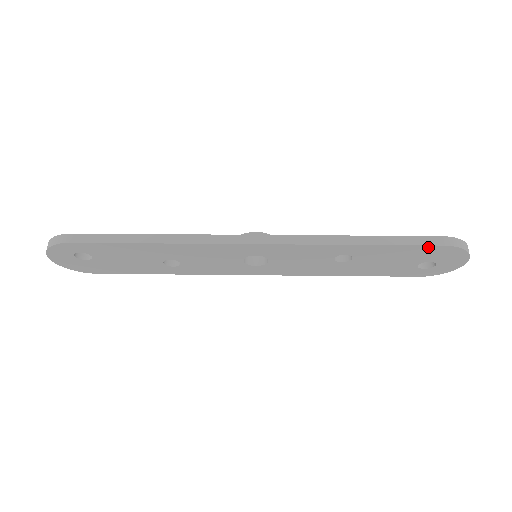
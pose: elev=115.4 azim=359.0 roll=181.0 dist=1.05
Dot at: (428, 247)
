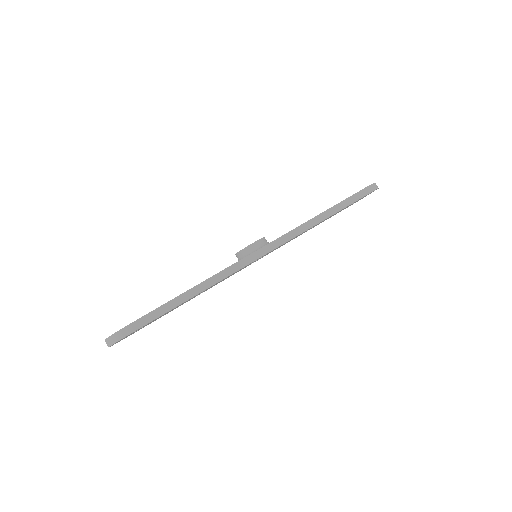
Dot at: occluded
